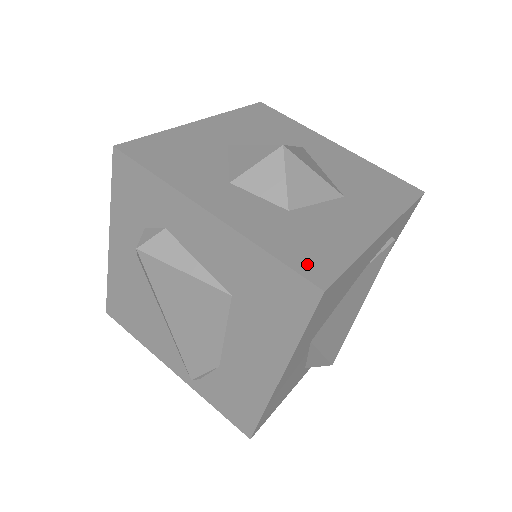
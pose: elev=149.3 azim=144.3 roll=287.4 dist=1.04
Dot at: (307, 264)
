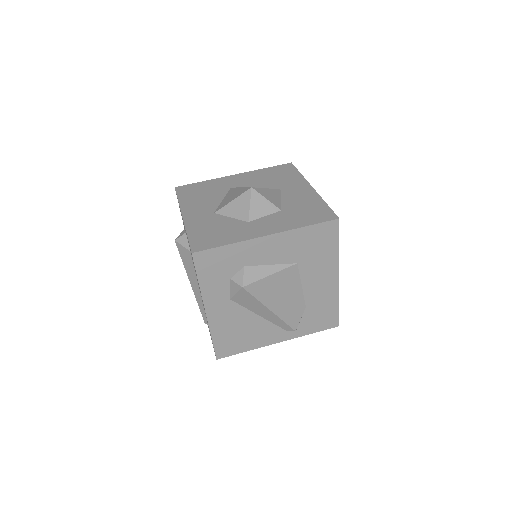
Dot at: (321, 217)
